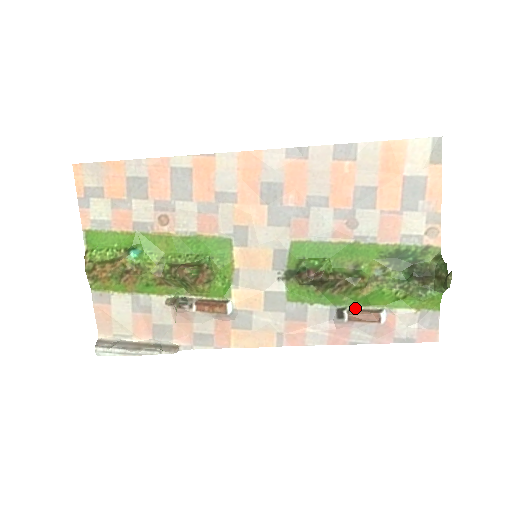
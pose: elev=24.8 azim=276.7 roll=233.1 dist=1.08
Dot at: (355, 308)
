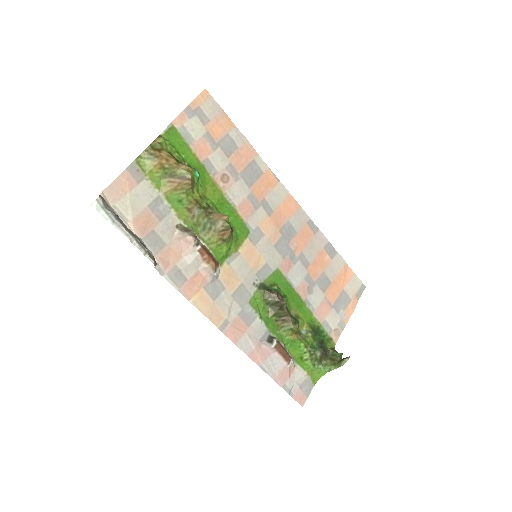
Dot at: (281, 343)
